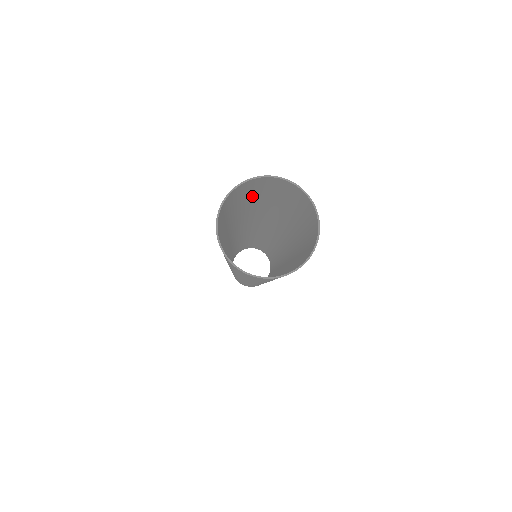
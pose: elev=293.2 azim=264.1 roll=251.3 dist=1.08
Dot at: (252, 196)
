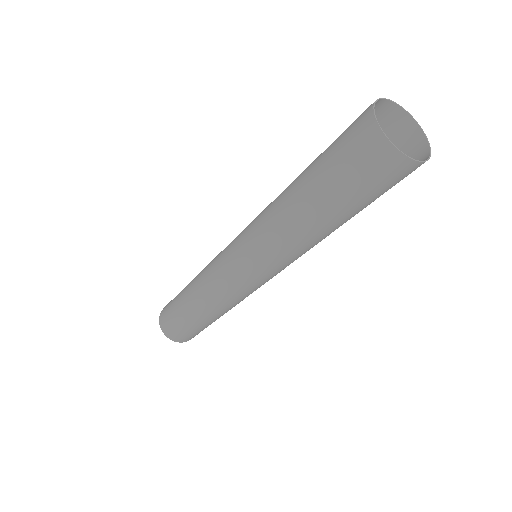
Dot at: occluded
